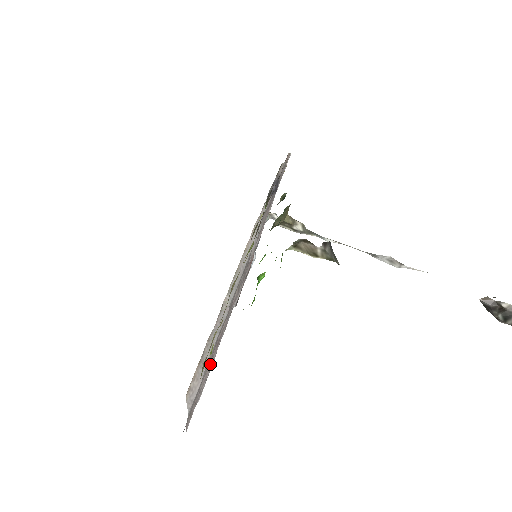
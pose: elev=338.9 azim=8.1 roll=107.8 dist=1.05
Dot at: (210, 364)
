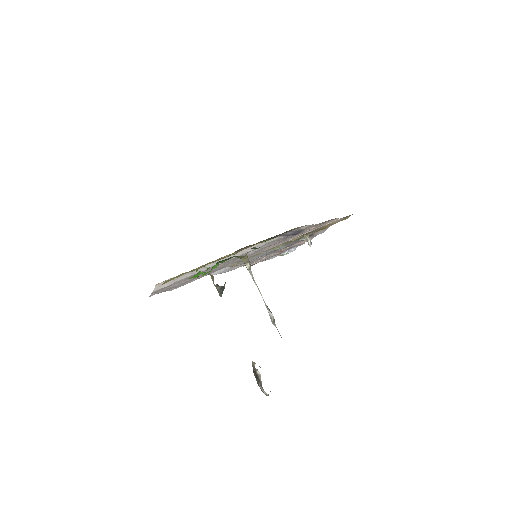
Dot at: (181, 282)
